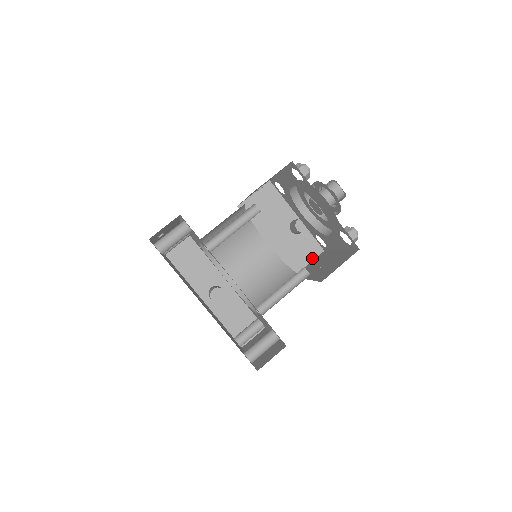
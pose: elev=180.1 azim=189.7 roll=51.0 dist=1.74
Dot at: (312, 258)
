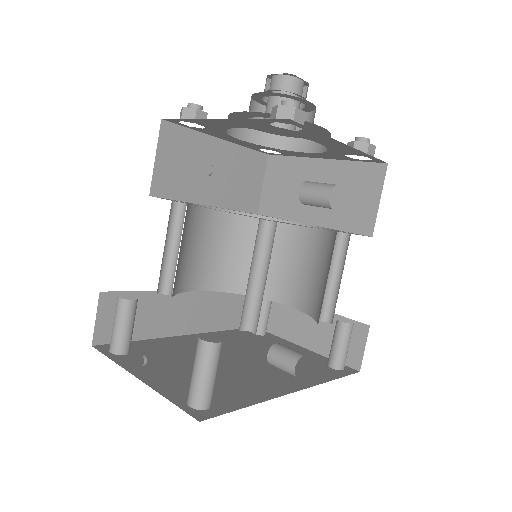
Dot at: (262, 175)
